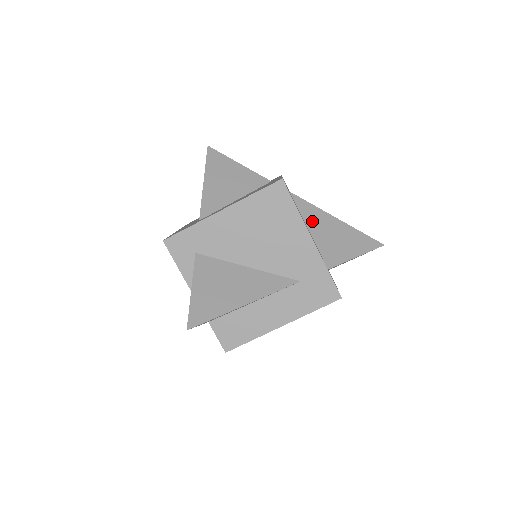
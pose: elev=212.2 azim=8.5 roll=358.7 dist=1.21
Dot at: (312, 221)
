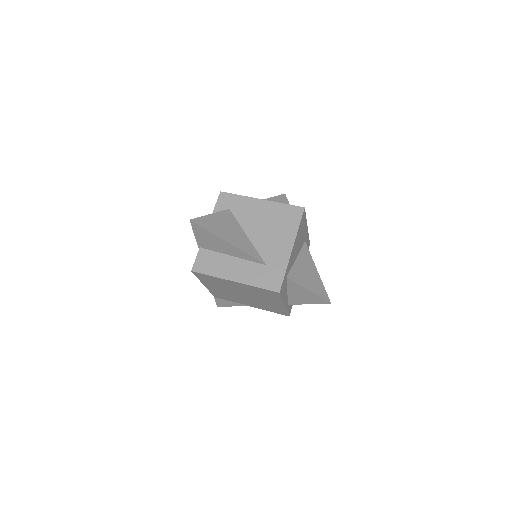
Dot at: (303, 259)
